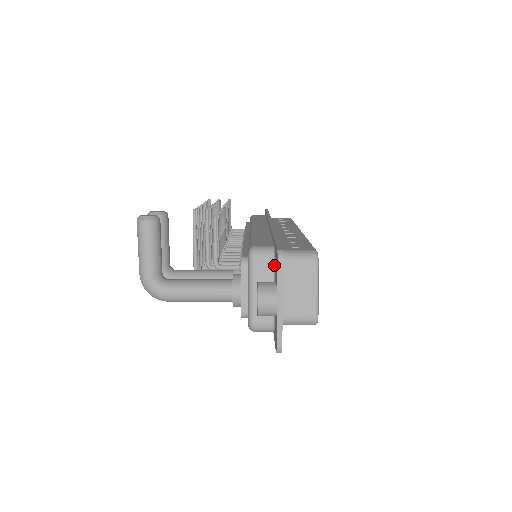
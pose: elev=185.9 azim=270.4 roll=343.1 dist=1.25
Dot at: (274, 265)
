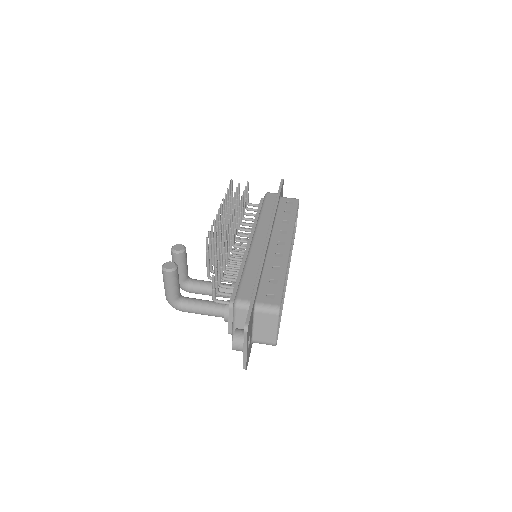
Dot at: occluded
